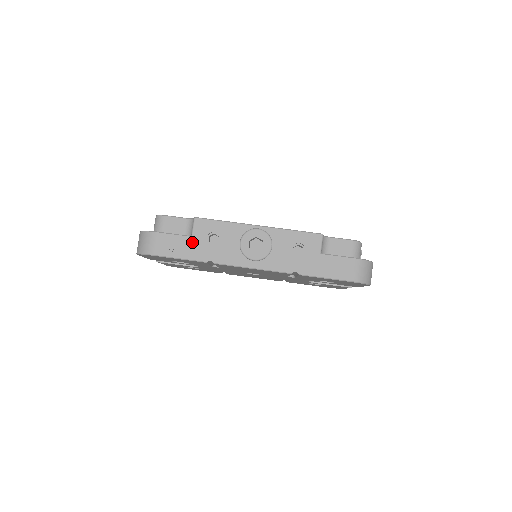
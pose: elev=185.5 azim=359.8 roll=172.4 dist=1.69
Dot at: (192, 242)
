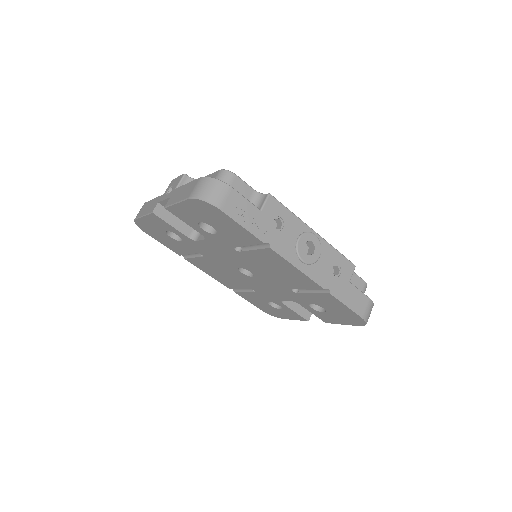
Dot at: (260, 216)
